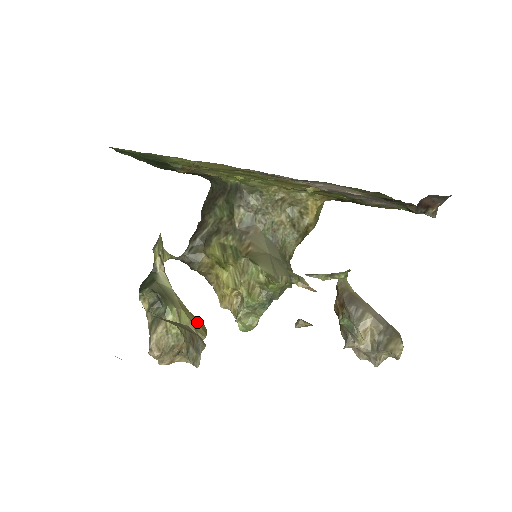
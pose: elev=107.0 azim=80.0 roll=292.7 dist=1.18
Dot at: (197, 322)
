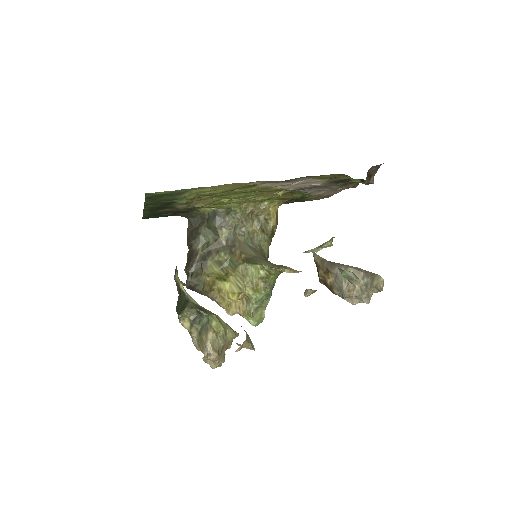
Dot at: occluded
